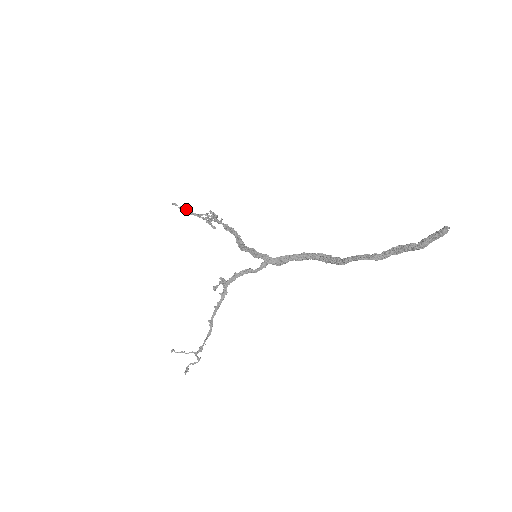
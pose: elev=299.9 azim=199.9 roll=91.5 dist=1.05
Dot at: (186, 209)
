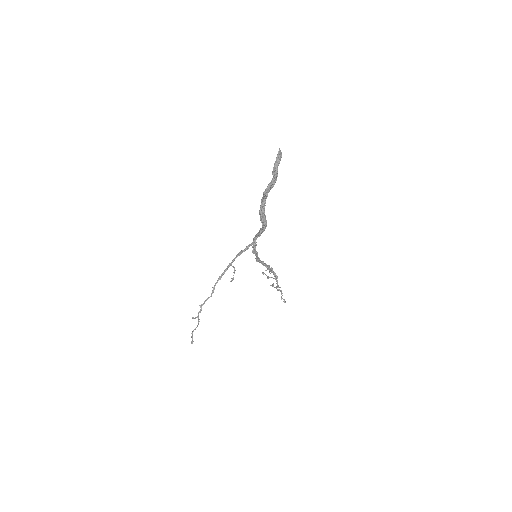
Dot at: occluded
